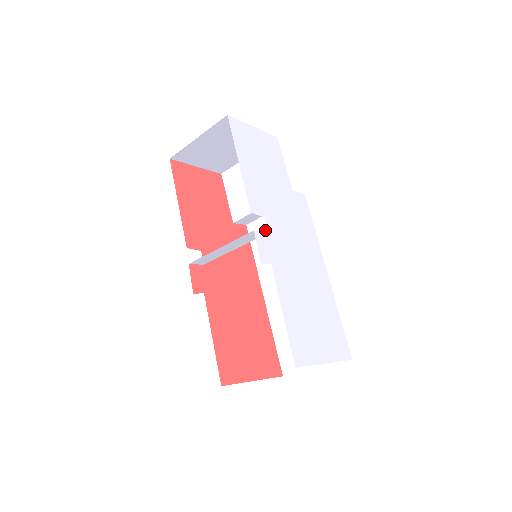
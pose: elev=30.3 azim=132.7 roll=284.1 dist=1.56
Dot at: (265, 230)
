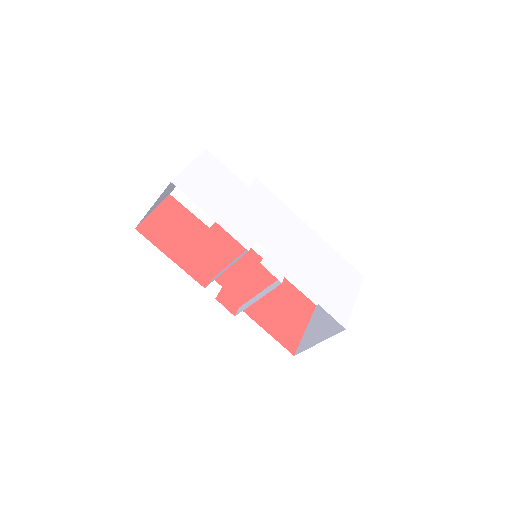
Dot at: occluded
